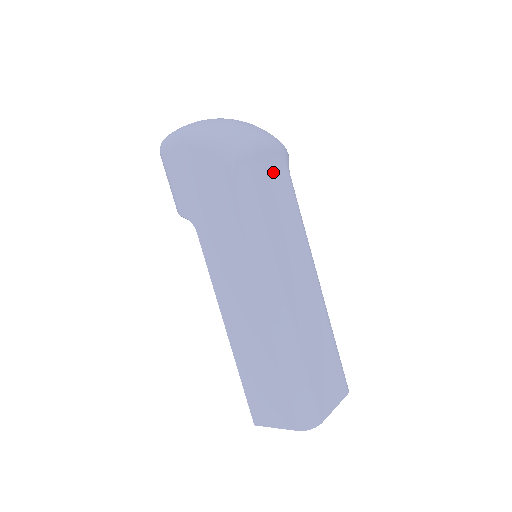
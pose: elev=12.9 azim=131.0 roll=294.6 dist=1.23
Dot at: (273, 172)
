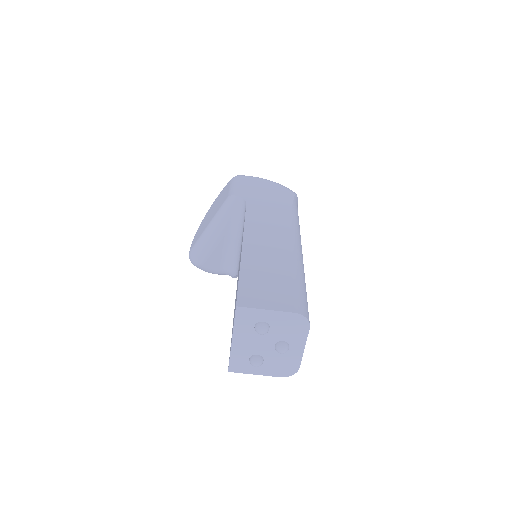
Dot at: occluded
